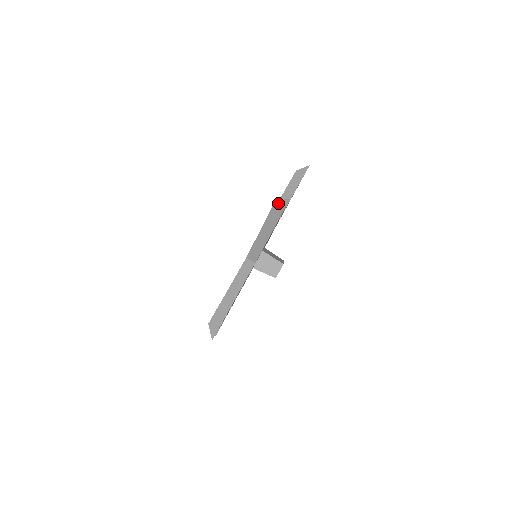
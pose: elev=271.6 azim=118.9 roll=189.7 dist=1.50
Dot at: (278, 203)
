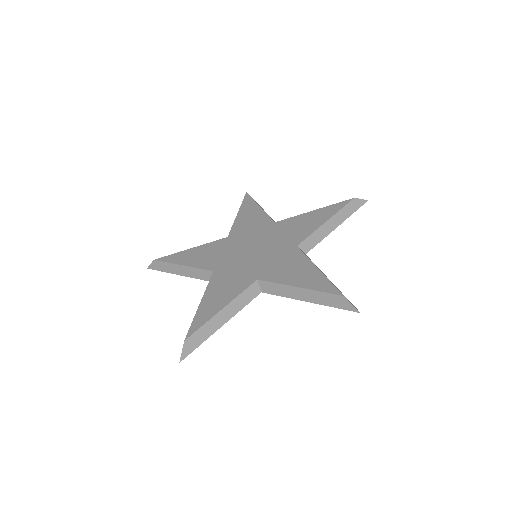
Dot at: (345, 300)
